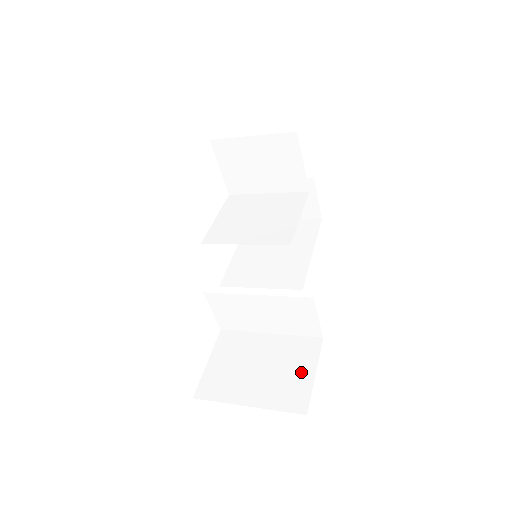
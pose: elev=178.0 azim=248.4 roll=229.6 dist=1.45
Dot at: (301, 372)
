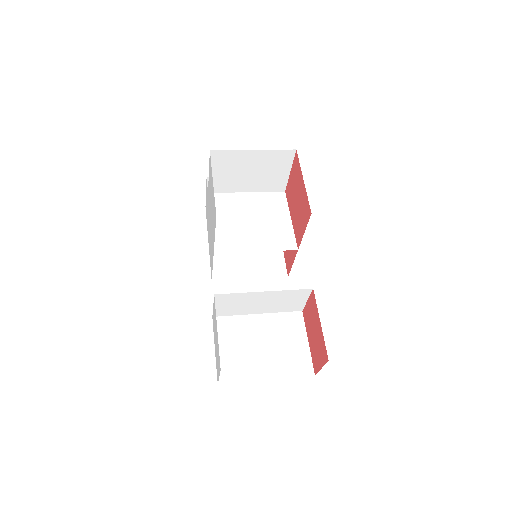
Dot at: (297, 343)
